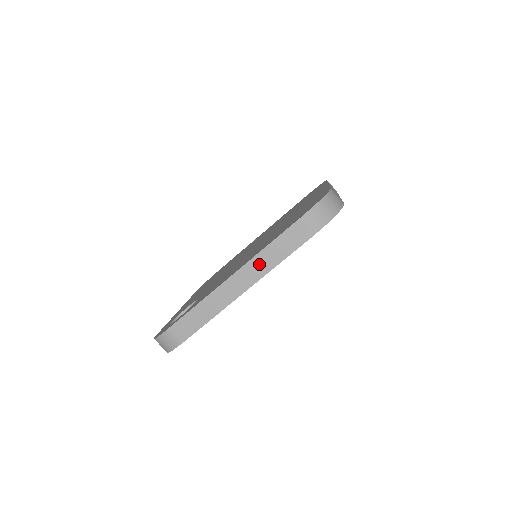
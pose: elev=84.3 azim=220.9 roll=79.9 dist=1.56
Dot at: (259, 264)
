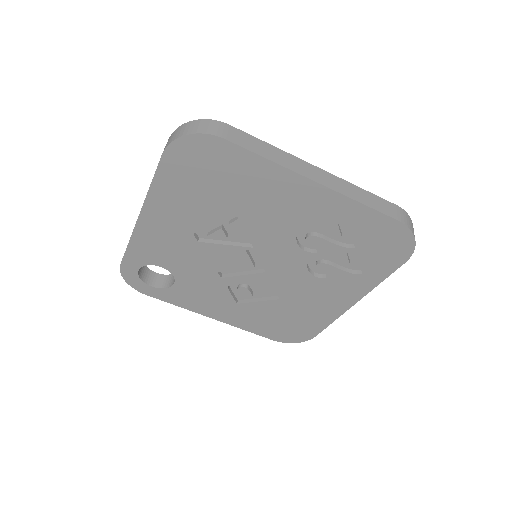
Dot at: occluded
